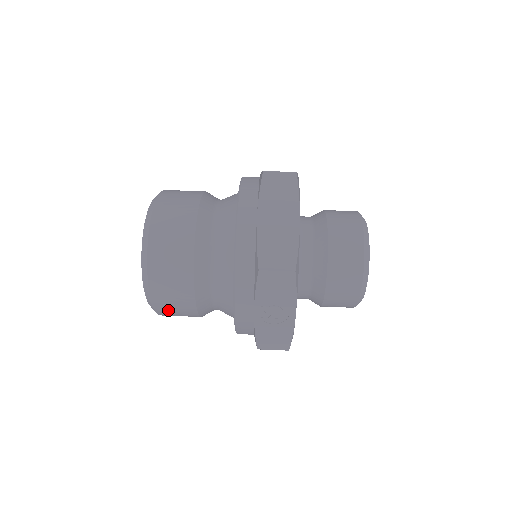
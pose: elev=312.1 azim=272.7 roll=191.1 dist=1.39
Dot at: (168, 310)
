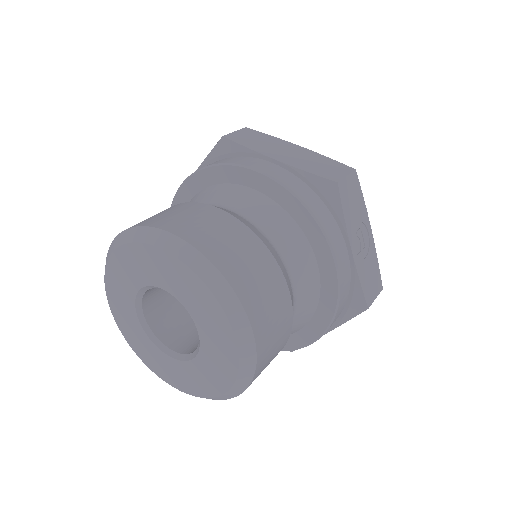
Dot at: (268, 347)
